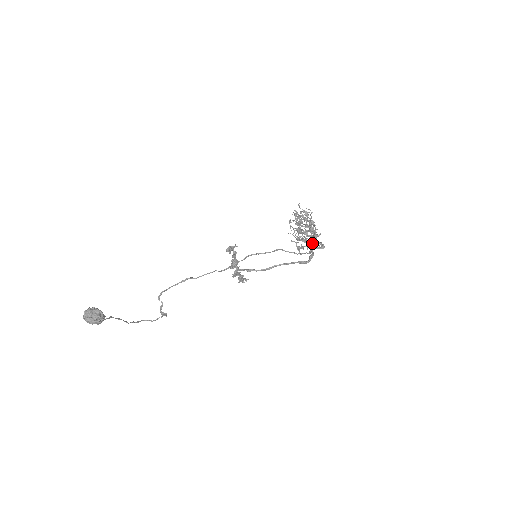
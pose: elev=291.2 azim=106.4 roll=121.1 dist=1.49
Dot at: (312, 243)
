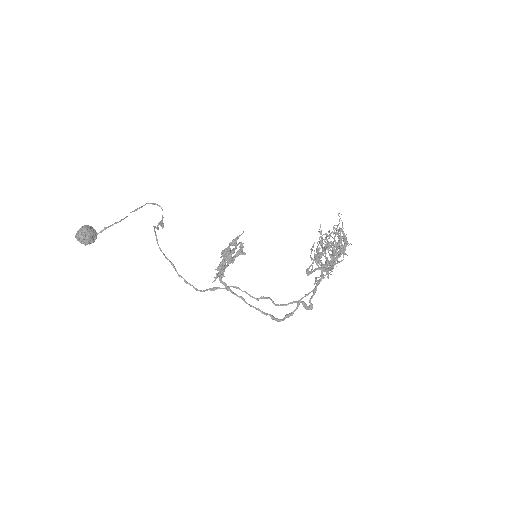
Dot at: occluded
